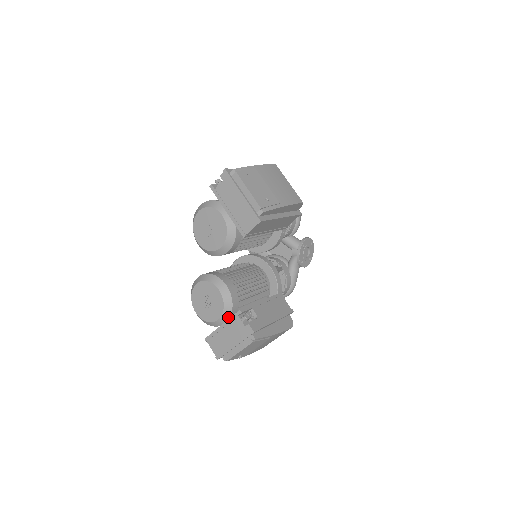
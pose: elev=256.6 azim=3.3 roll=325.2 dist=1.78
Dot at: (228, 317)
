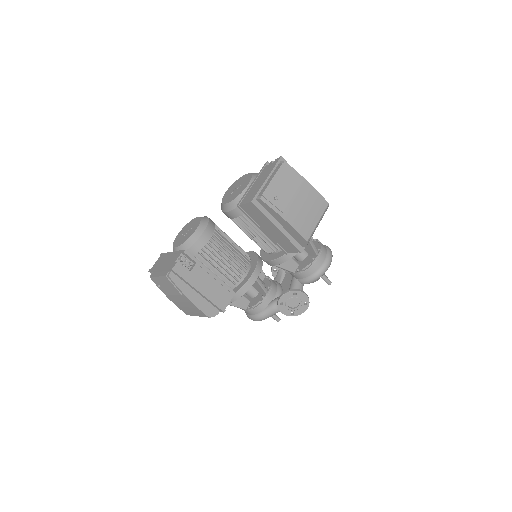
Dot at: occluded
